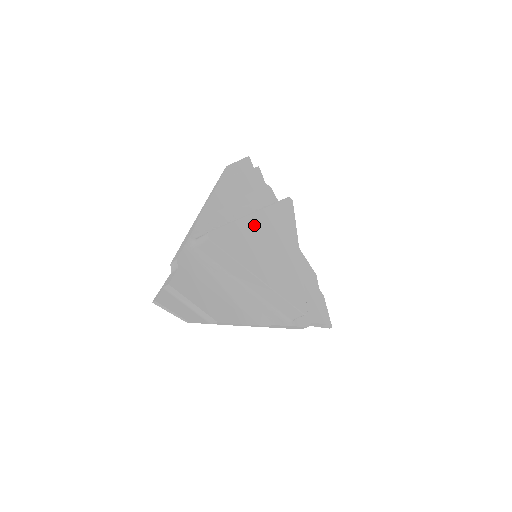
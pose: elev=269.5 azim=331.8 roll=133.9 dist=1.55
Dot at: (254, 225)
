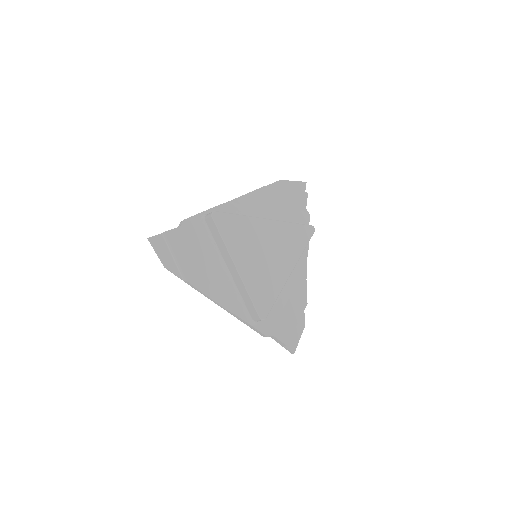
Dot at: (261, 228)
